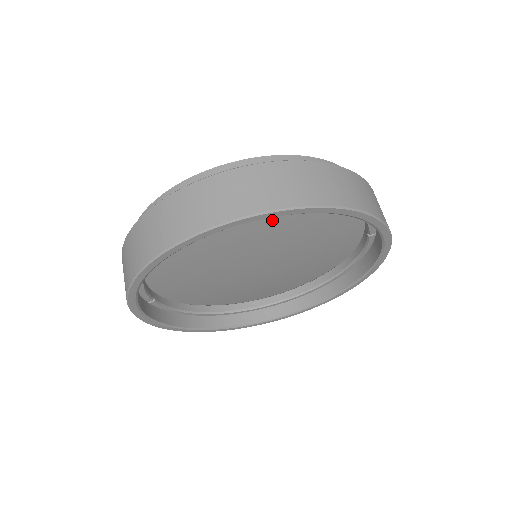
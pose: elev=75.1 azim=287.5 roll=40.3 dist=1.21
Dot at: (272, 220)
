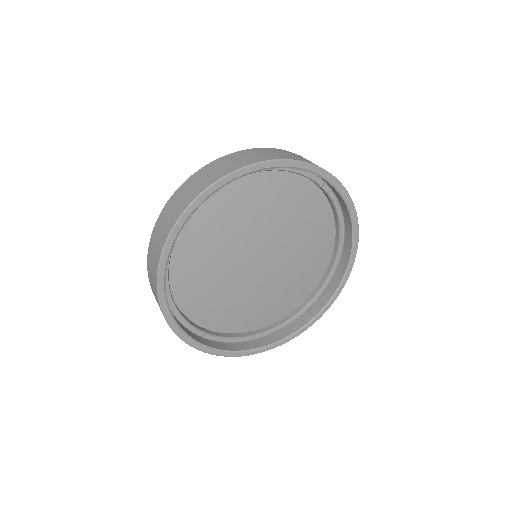
Dot at: (231, 211)
